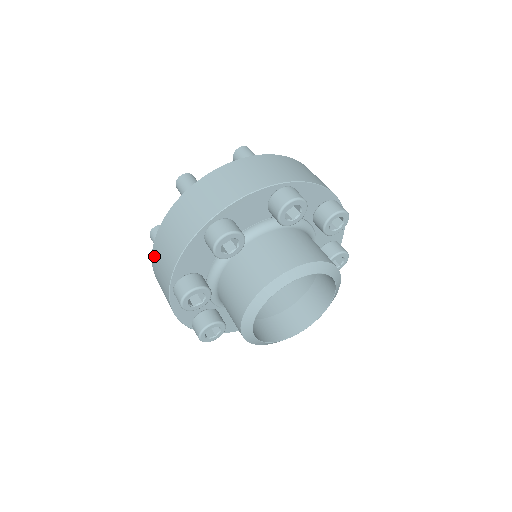
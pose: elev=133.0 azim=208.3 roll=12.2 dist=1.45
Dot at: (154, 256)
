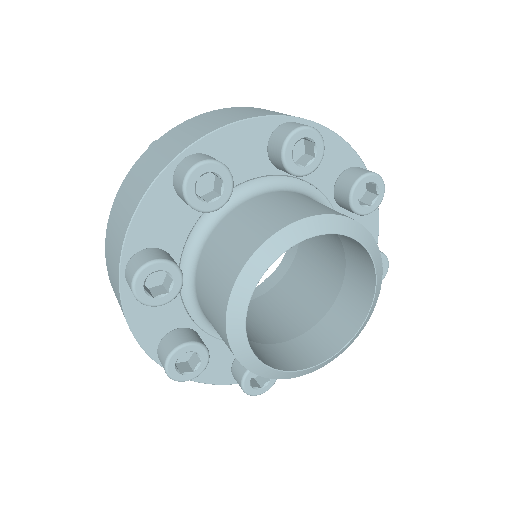
Dot at: (164, 138)
